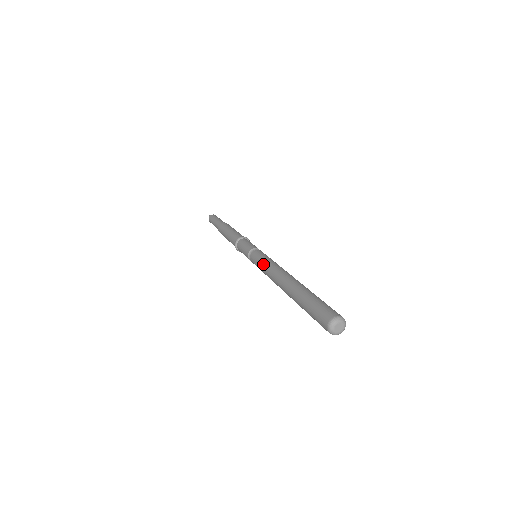
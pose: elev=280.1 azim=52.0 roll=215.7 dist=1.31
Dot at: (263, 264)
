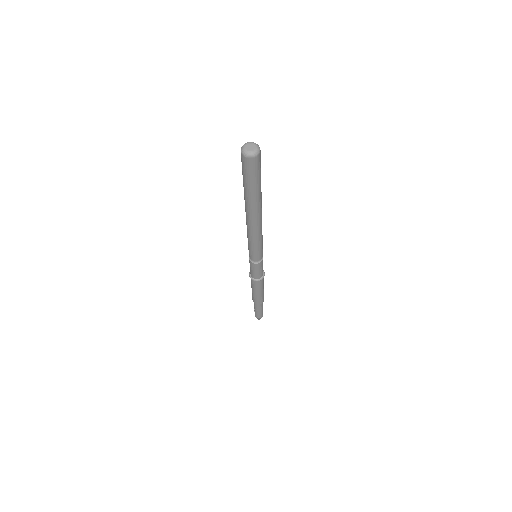
Dot at: occluded
